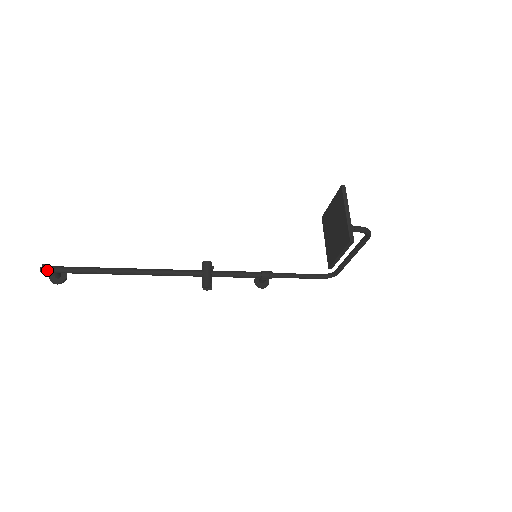
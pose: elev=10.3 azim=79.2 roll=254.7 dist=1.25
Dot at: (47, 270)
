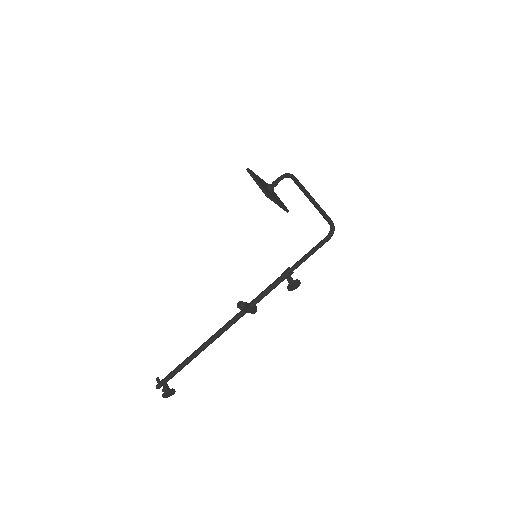
Dot at: (159, 383)
